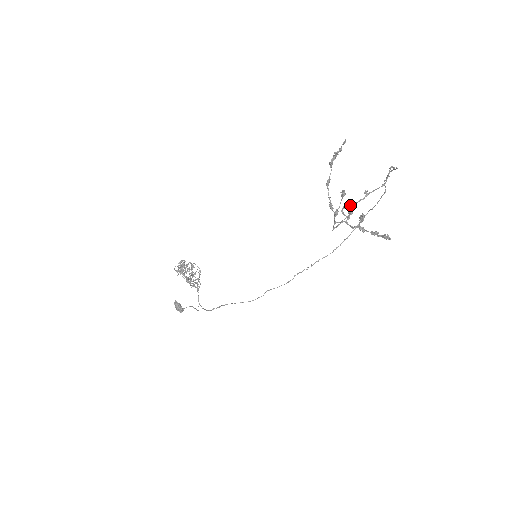
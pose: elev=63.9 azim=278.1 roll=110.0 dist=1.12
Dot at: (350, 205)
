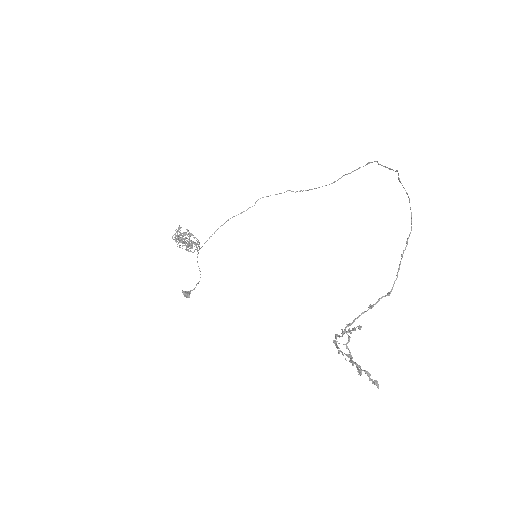
Dot at: (353, 321)
